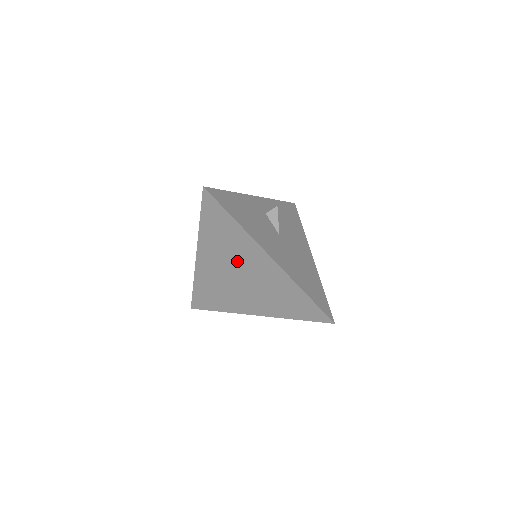
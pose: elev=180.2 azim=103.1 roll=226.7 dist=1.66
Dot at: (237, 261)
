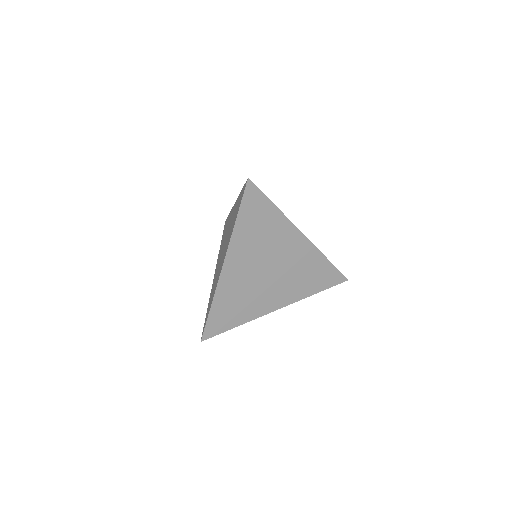
Dot at: (269, 252)
